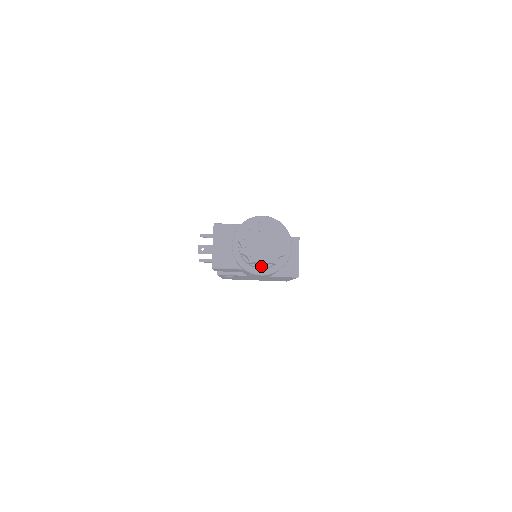
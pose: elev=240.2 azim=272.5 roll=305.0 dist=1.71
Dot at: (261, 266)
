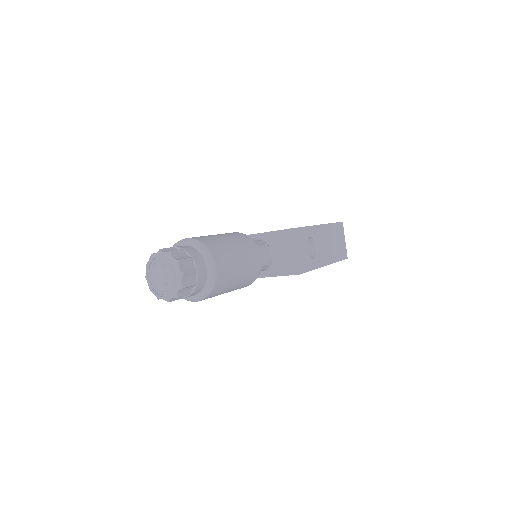
Dot at: (172, 300)
